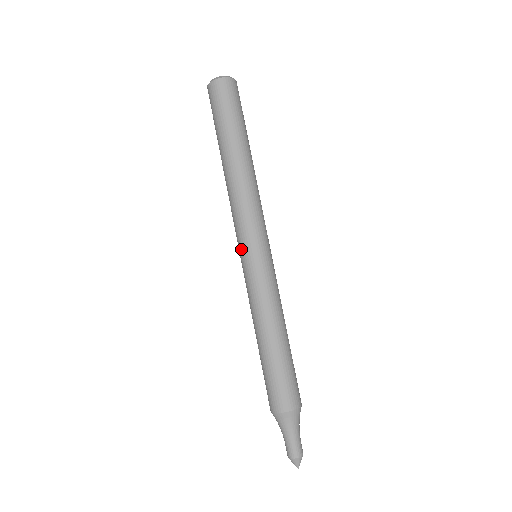
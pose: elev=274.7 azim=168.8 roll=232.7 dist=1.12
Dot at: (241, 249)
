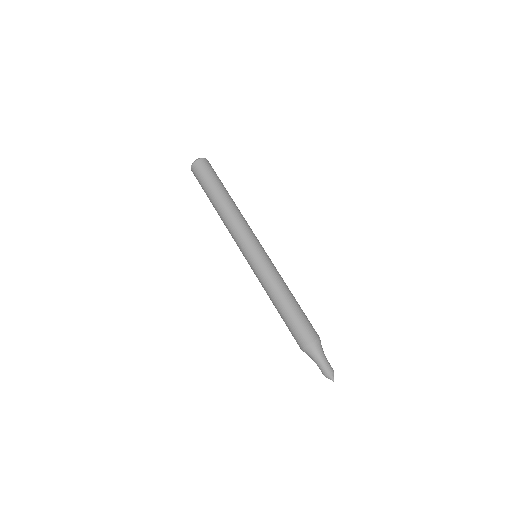
Dot at: (249, 250)
